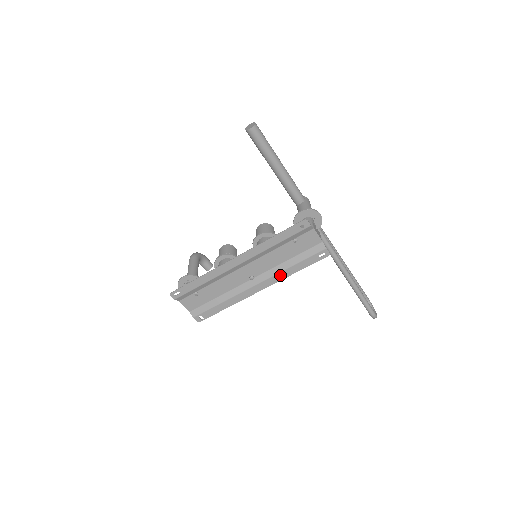
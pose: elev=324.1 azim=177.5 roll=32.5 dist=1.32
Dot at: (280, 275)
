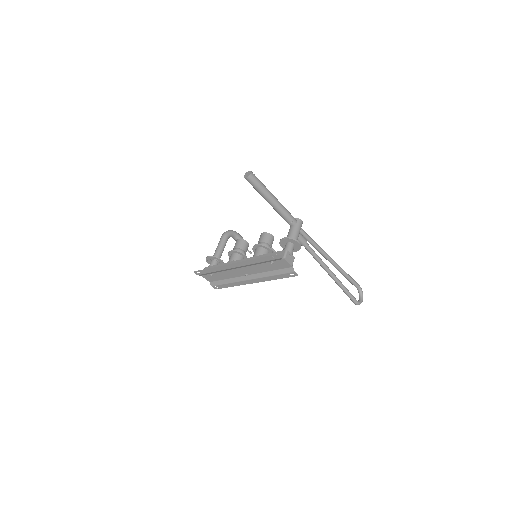
Dot at: (265, 278)
